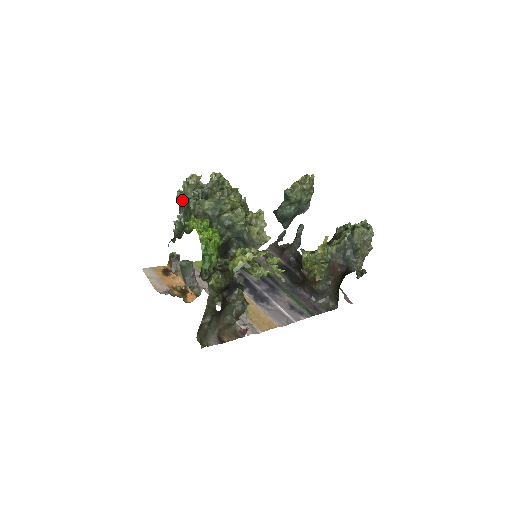
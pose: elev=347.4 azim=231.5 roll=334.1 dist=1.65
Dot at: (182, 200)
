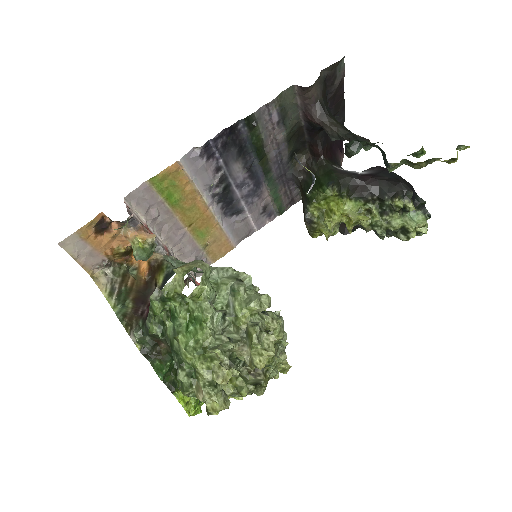
Dot at: occluded
